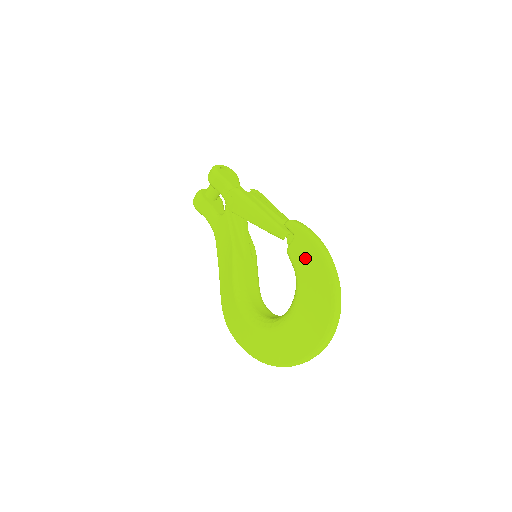
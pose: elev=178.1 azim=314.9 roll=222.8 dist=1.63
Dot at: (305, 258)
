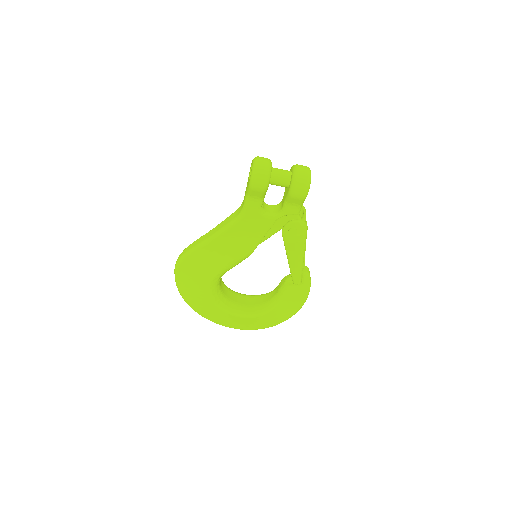
Dot at: (292, 300)
